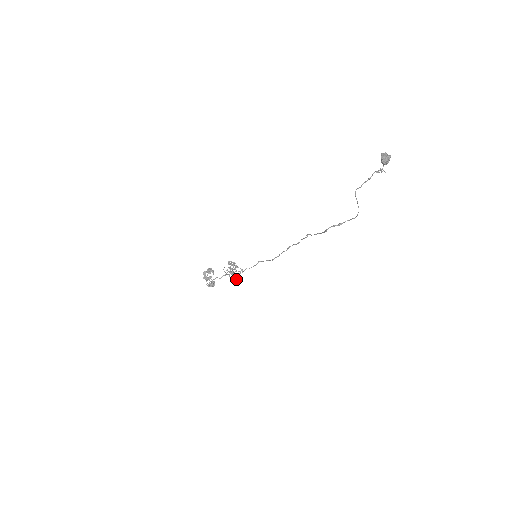
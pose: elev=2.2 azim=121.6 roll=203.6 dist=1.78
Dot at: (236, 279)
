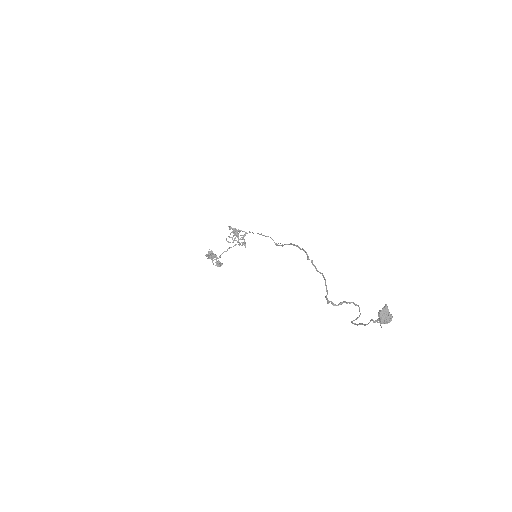
Dot at: (243, 243)
